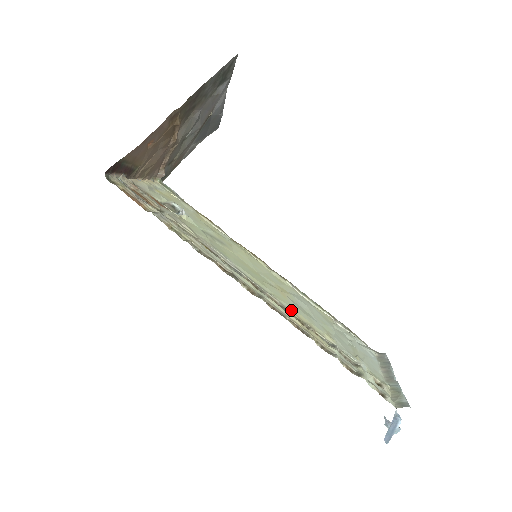
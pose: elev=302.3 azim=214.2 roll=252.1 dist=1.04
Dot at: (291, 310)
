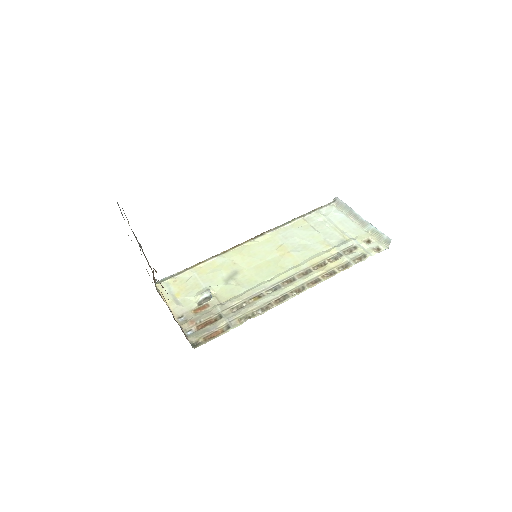
Dot at: (309, 265)
